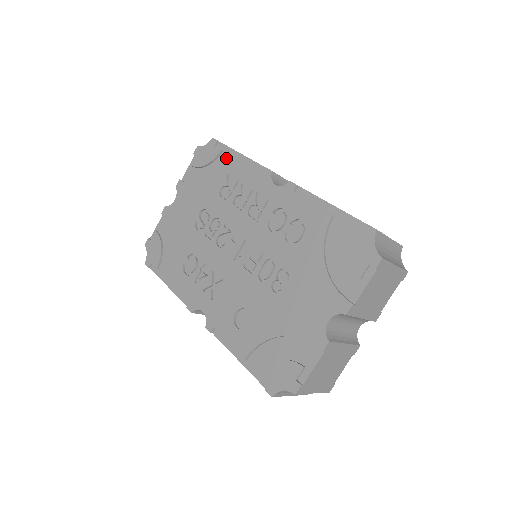
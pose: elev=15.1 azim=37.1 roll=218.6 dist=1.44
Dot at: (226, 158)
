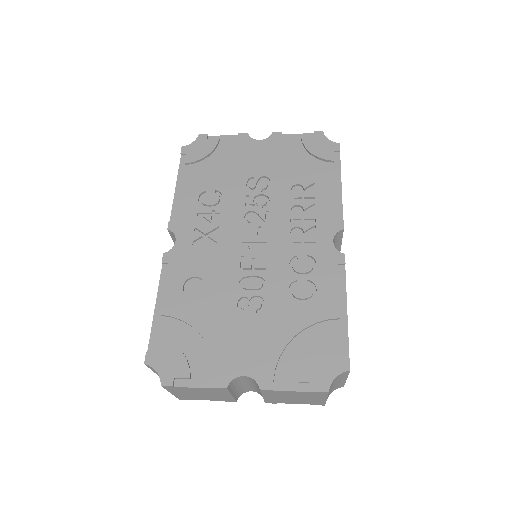
Dot at: (329, 170)
